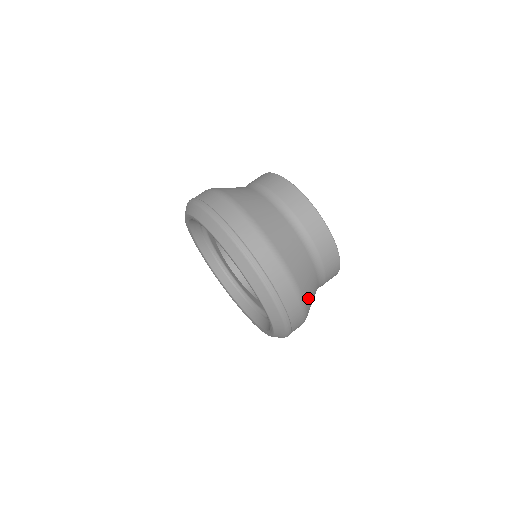
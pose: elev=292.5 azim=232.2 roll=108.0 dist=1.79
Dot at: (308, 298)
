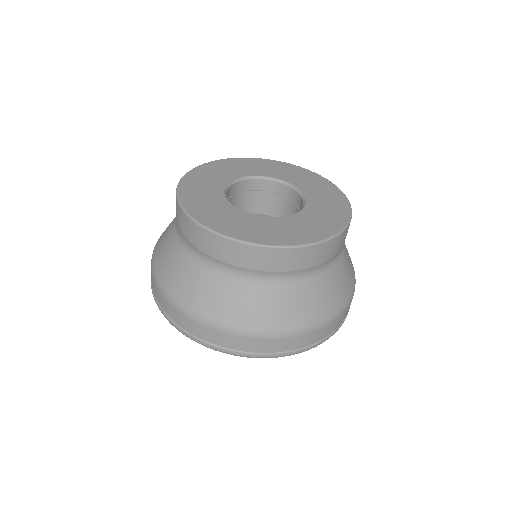
Dot at: (351, 264)
